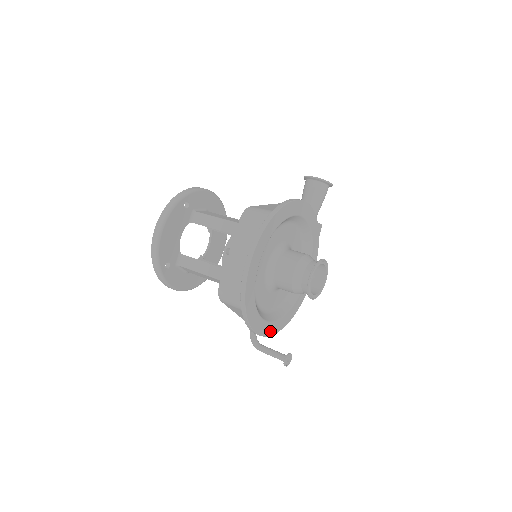
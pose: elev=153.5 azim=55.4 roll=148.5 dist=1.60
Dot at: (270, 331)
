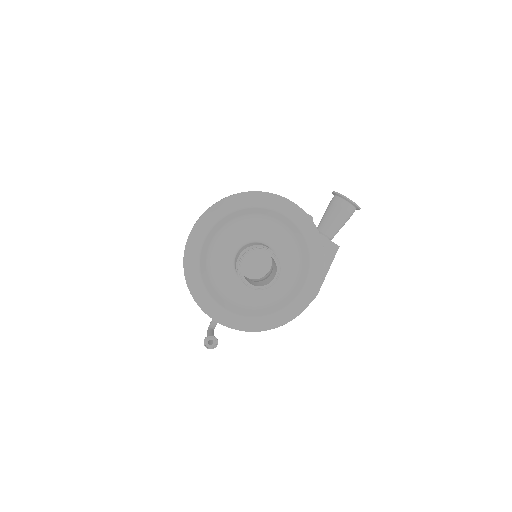
Dot at: (226, 321)
